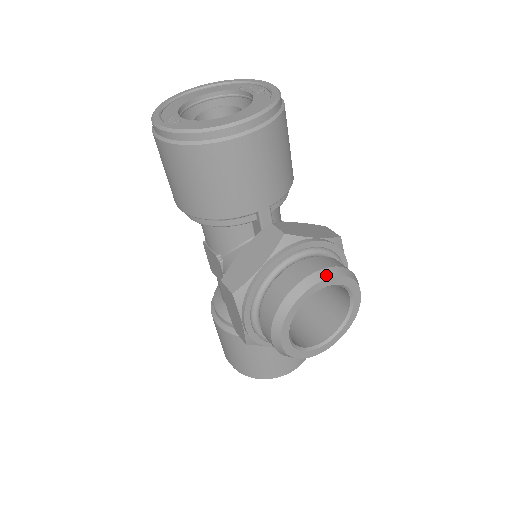
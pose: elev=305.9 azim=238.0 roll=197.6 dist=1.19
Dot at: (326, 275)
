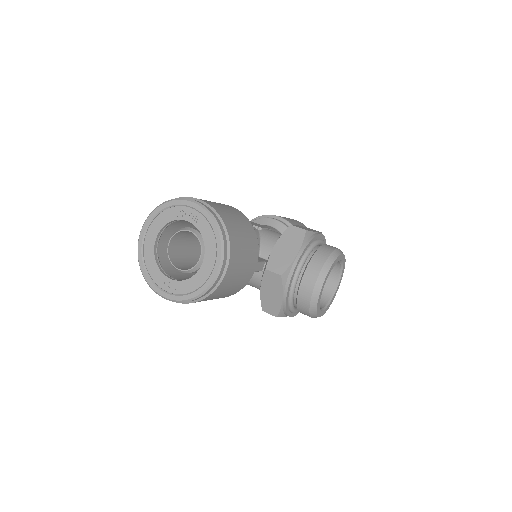
Dot at: (322, 280)
